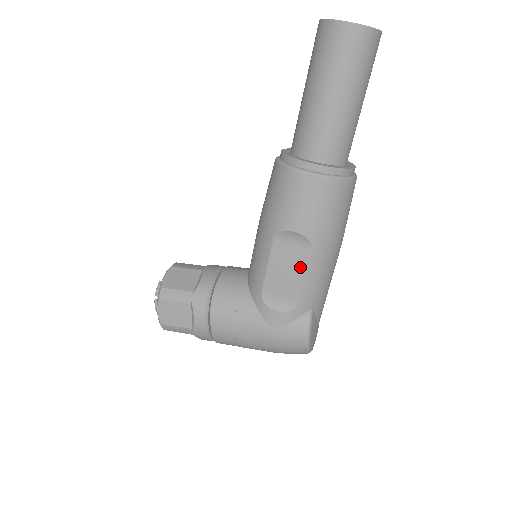
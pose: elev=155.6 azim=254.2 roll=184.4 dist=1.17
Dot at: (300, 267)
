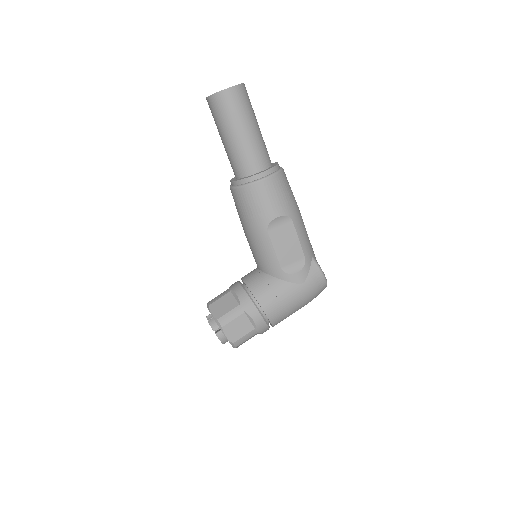
Dot at: (292, 236)
